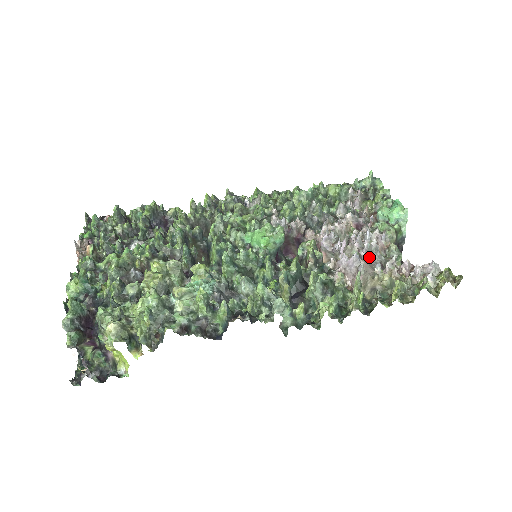
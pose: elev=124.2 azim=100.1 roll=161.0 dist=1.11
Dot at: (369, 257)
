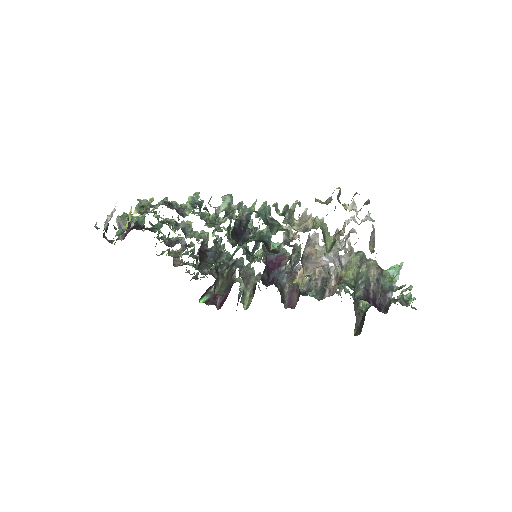
Dot at: occluded
